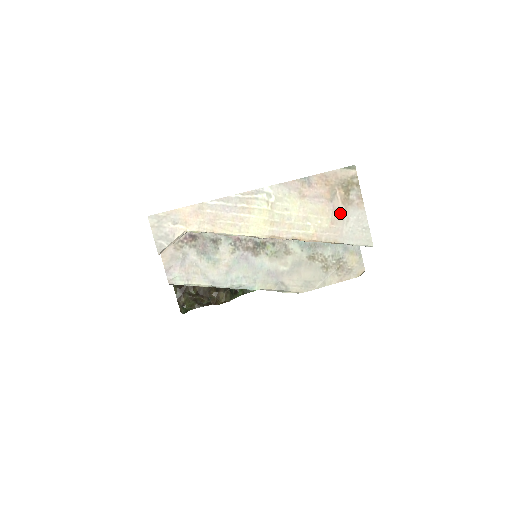
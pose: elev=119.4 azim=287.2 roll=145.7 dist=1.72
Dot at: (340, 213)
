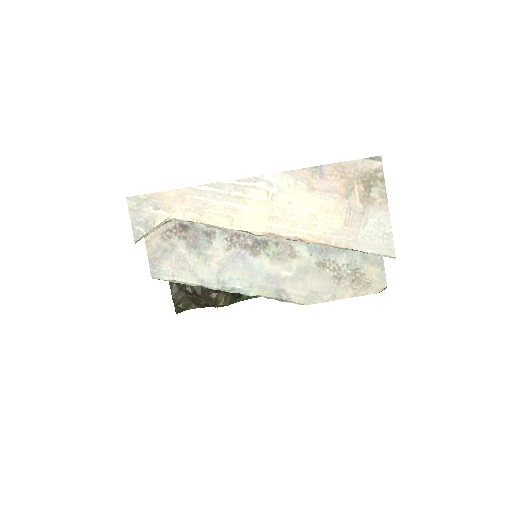
Dot at: (357, 213)
